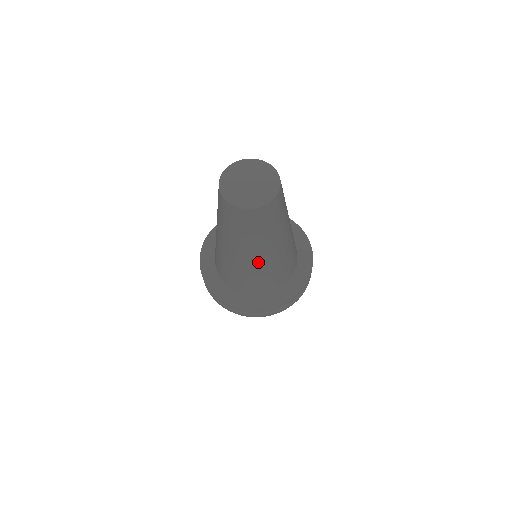
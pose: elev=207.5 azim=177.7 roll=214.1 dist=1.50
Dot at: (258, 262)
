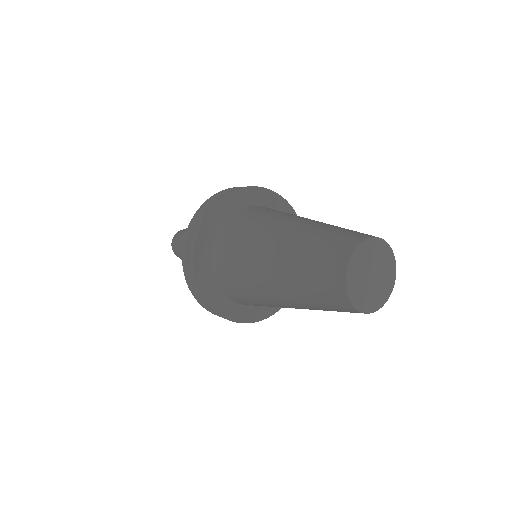
Dot at: occluded
